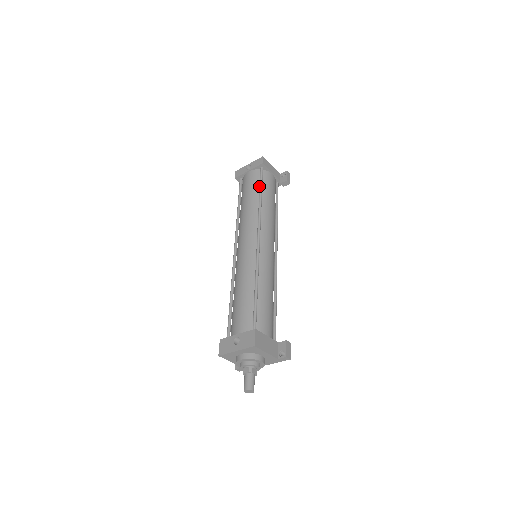
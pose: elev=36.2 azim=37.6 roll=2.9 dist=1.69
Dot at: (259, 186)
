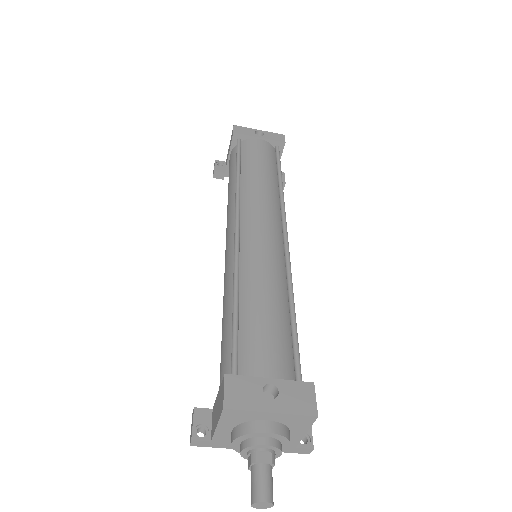
Dot at: (275, 166)
